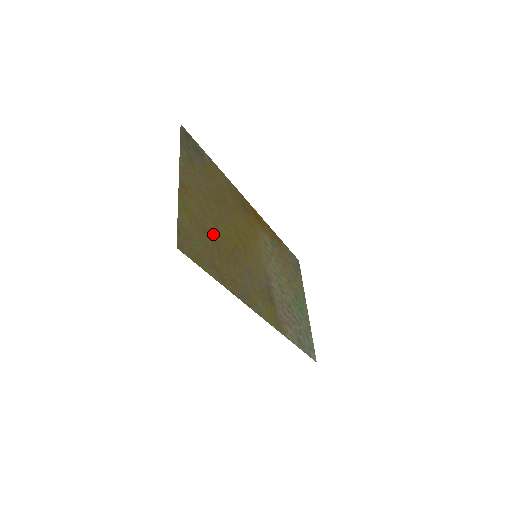
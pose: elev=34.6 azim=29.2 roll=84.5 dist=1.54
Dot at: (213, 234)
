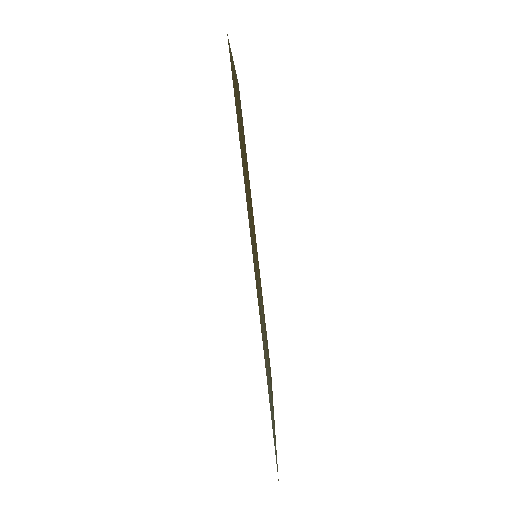
Dot at: occluded
